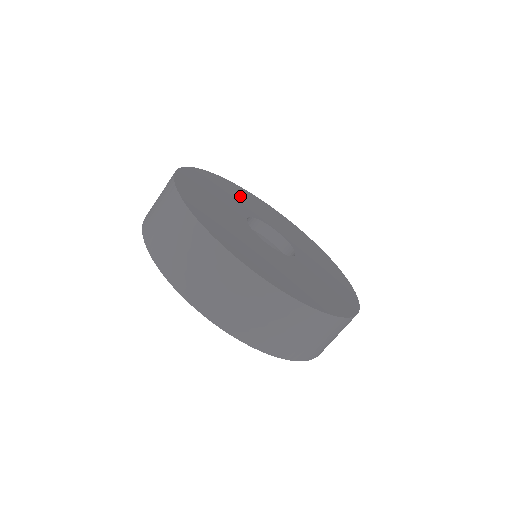
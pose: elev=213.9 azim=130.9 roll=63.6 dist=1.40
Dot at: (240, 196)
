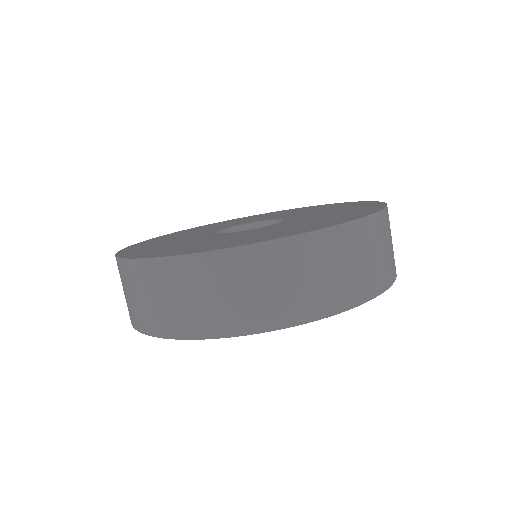
Dot at: (251, 218)
